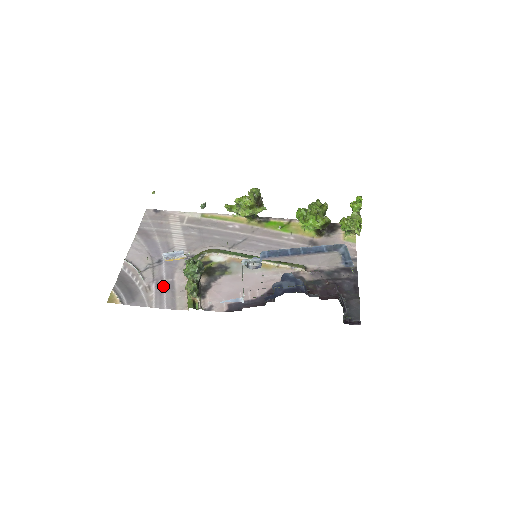
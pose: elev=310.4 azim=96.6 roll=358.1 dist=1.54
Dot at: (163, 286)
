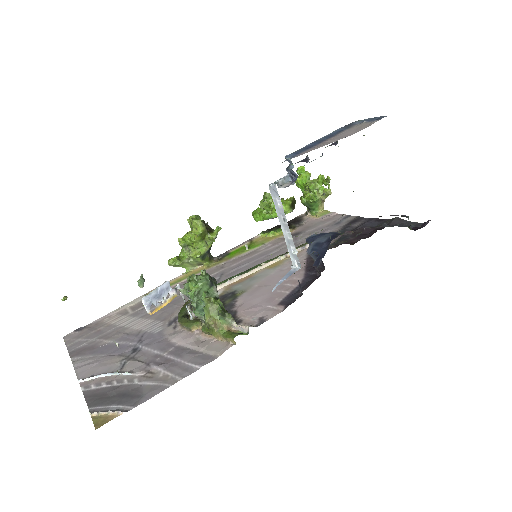
Dot at: (168, 358)
